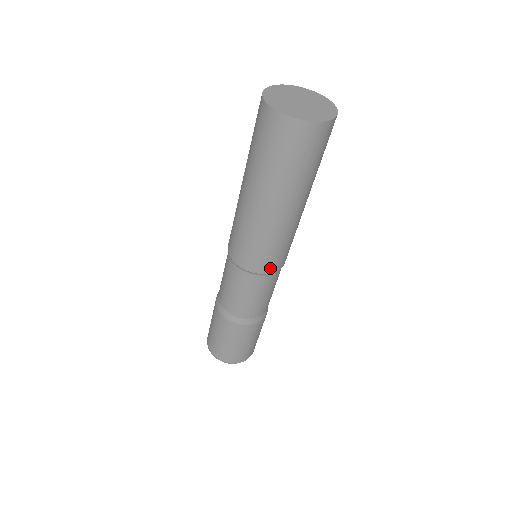
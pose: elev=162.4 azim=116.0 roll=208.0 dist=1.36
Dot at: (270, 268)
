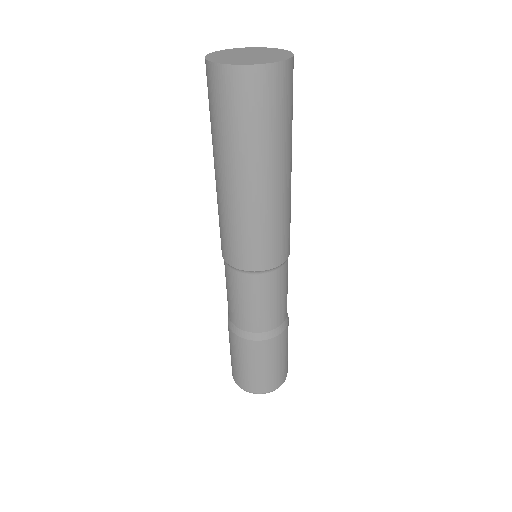
Dot at: (258, 264)
